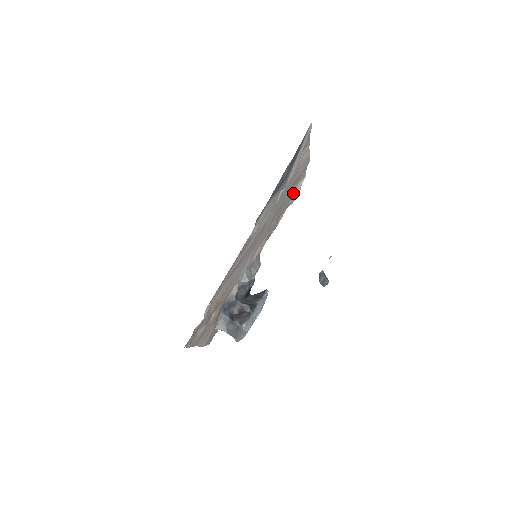
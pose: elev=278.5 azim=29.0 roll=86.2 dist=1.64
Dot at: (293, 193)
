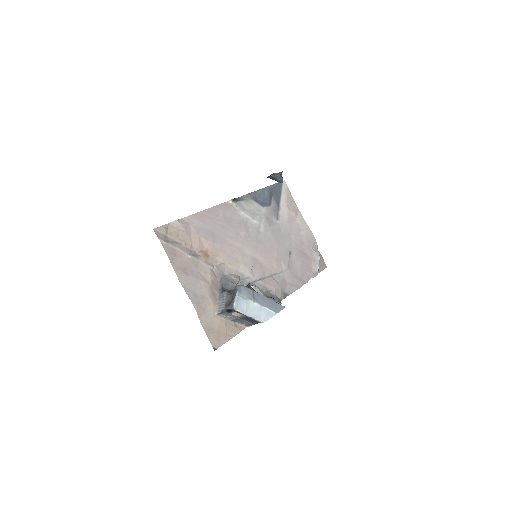
Dot at: (310, 266)
